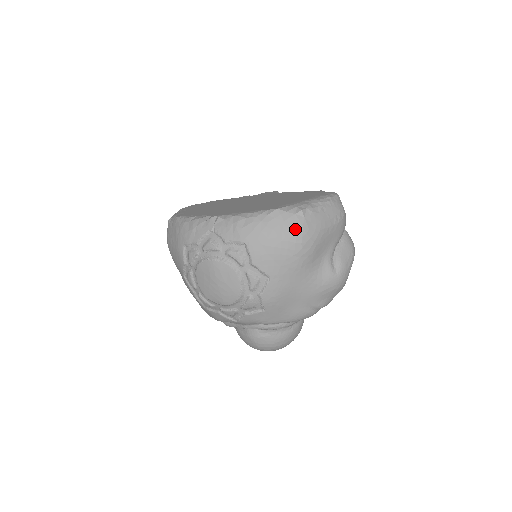
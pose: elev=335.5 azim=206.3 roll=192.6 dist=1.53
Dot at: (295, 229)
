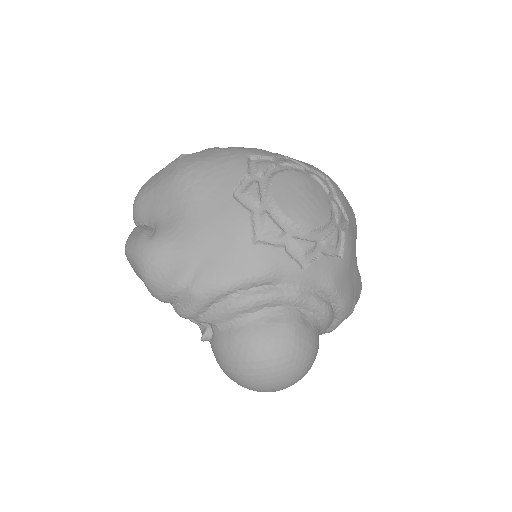
Dot at: occluded
